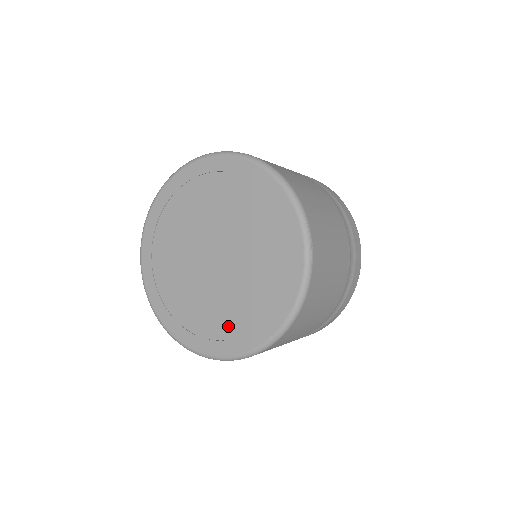
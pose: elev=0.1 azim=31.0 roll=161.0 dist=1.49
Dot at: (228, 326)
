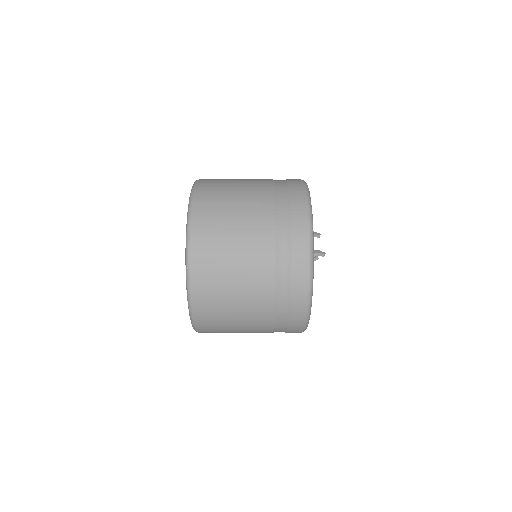
Dot at: occluded
